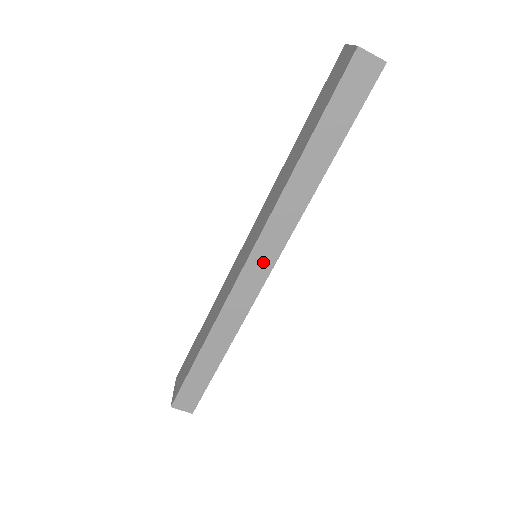
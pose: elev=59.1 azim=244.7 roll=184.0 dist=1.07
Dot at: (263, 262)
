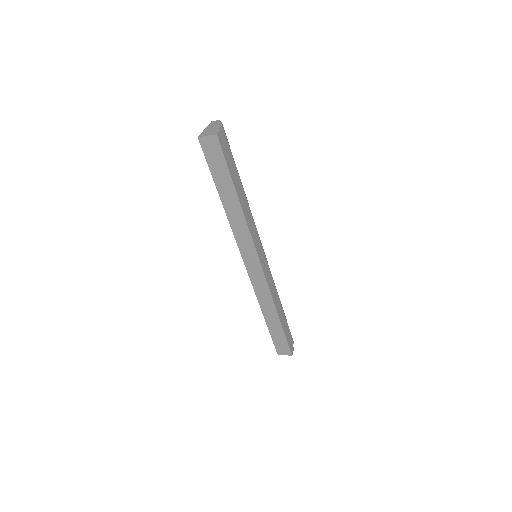
Dot at: (253, 262)
